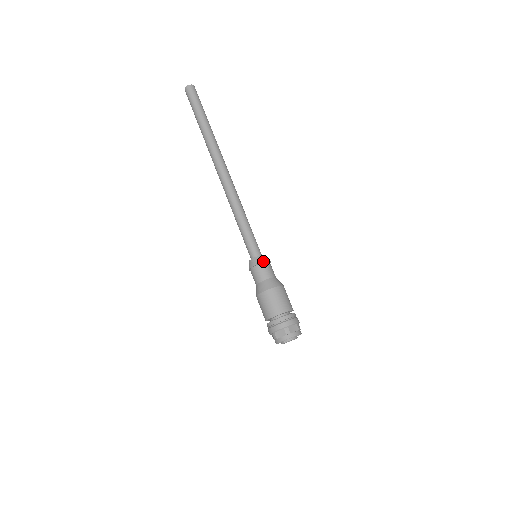
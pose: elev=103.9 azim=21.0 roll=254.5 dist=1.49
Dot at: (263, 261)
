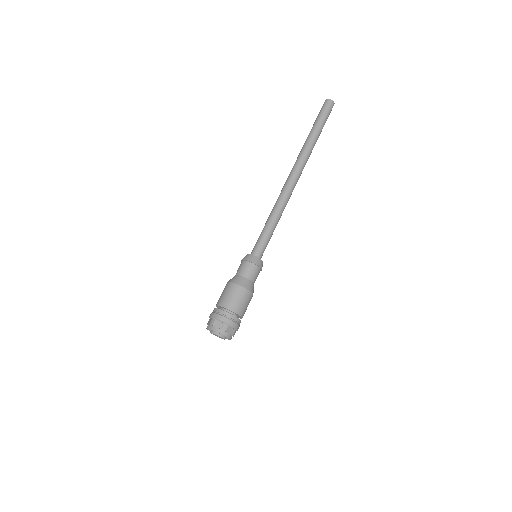
Dot at: (248, 259)
